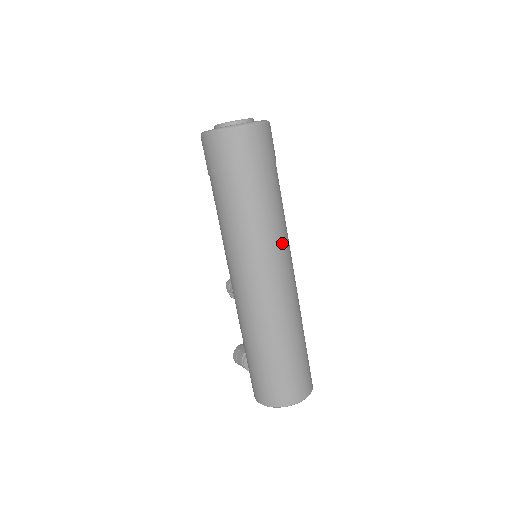
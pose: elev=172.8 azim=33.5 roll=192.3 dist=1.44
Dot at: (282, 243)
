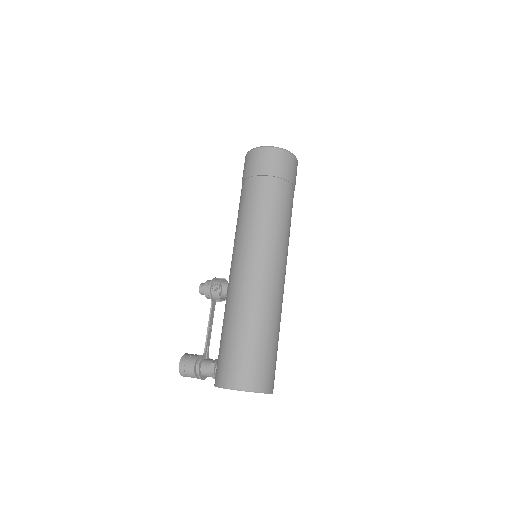
Dot at: occluded
